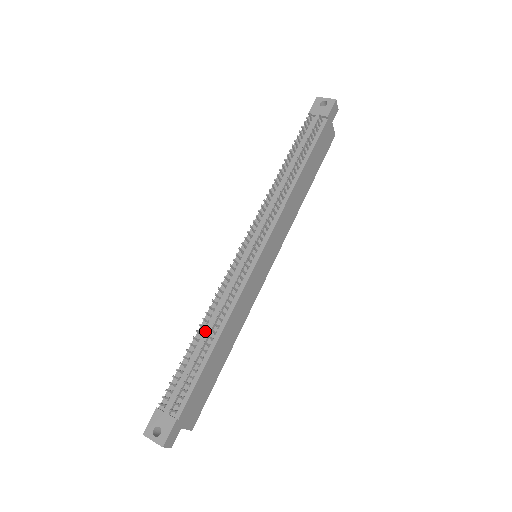
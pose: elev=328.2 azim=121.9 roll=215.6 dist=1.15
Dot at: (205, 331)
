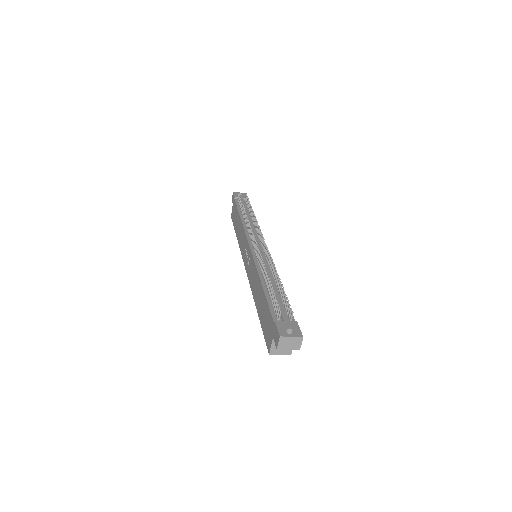
Dot at: occluded
